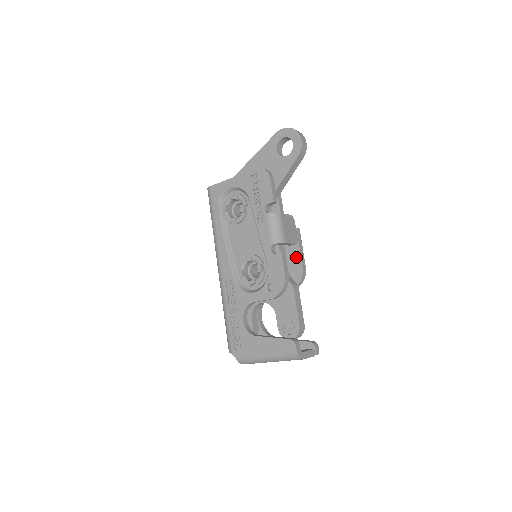
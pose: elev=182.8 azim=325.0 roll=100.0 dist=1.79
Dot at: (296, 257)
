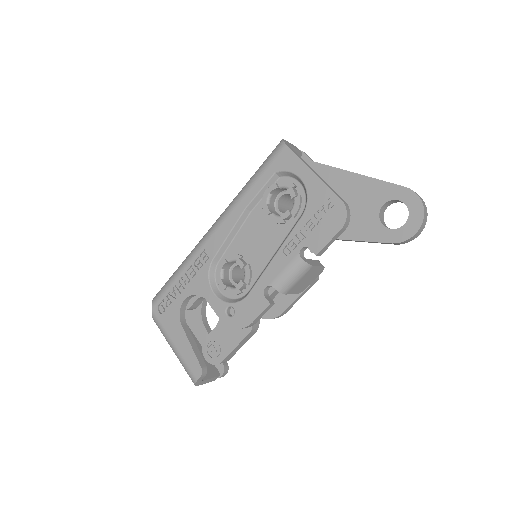
Dot at: (287, 299)
